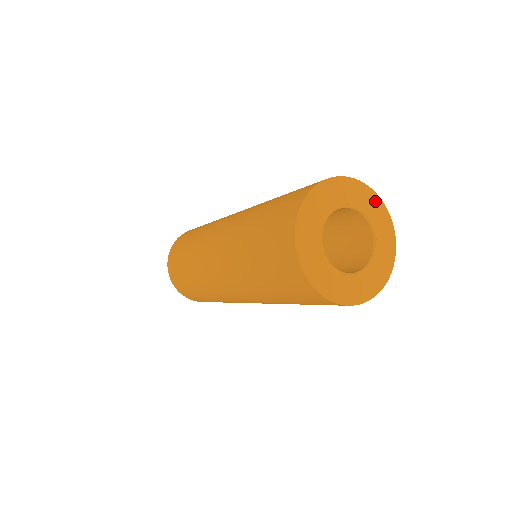
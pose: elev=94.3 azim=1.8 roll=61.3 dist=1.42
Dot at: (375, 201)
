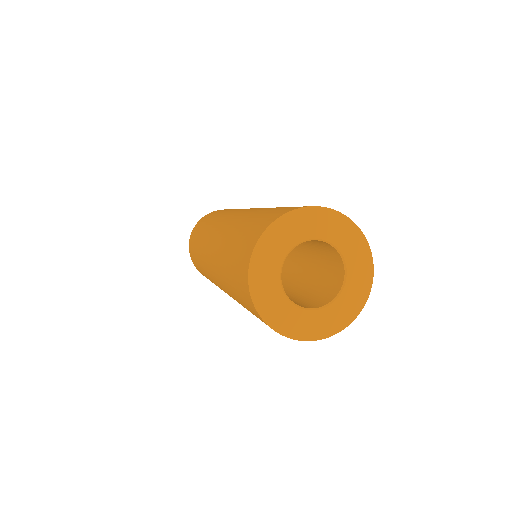
Dot at: (324, 217)
